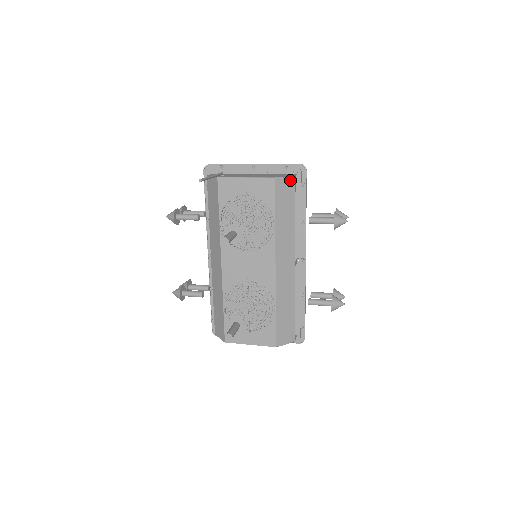
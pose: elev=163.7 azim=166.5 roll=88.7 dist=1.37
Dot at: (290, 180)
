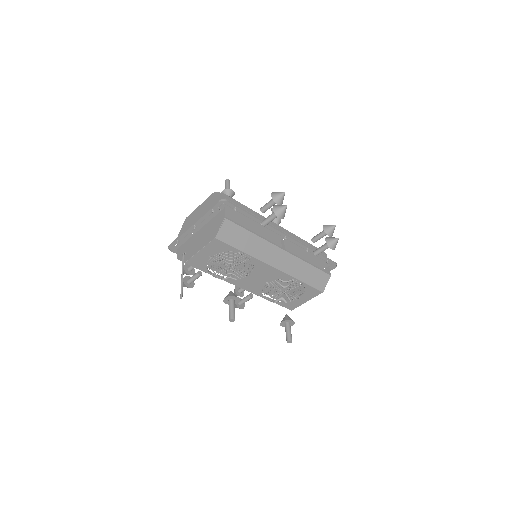
Dot at: (225, 224)
